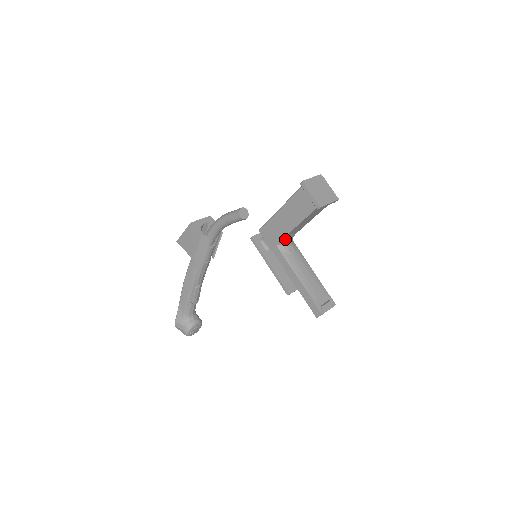
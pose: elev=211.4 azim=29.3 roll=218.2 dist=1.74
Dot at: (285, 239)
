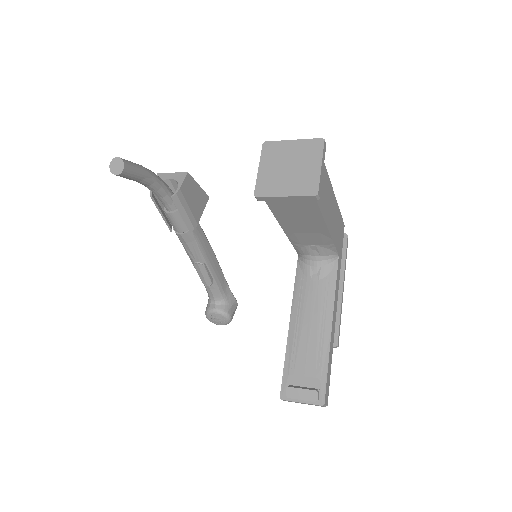
Dot at: (301, 249)
